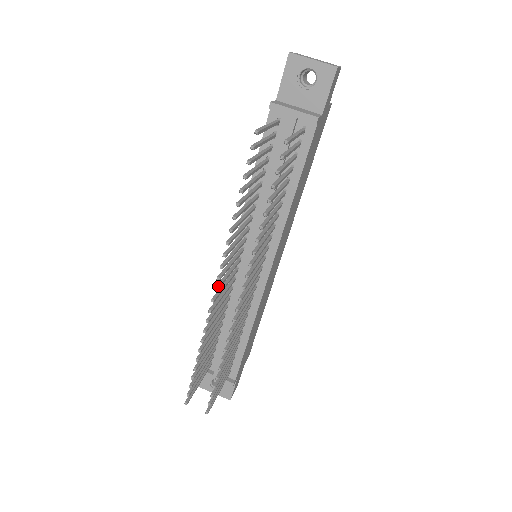
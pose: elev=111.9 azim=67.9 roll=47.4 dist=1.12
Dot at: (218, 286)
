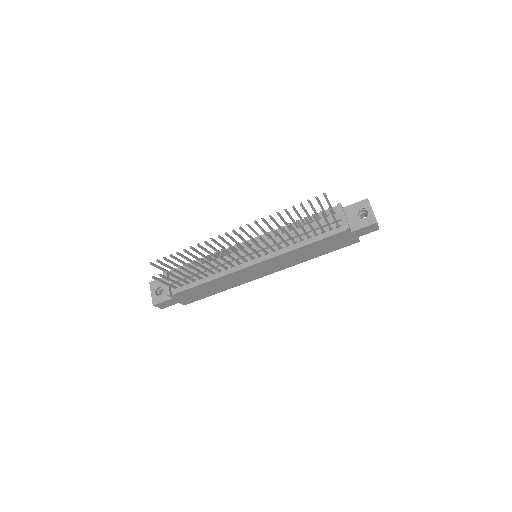
Dot at: (235, 231)
